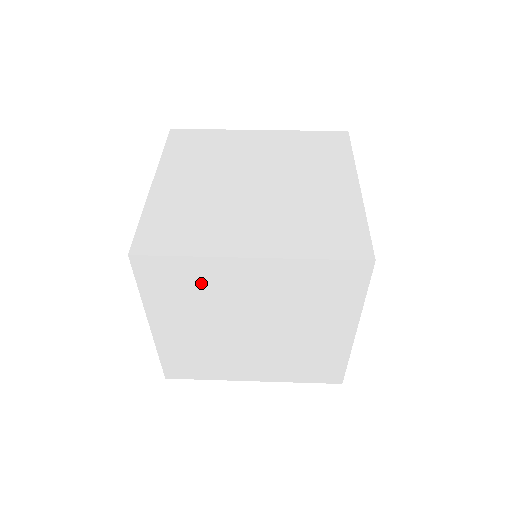
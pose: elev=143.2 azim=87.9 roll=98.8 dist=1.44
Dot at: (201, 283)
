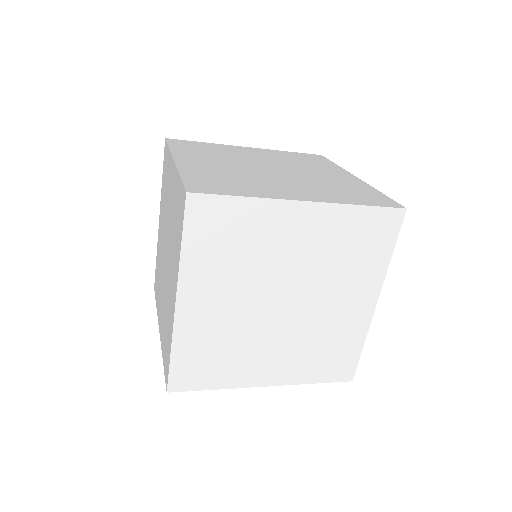
Dot at: (250, 235)
